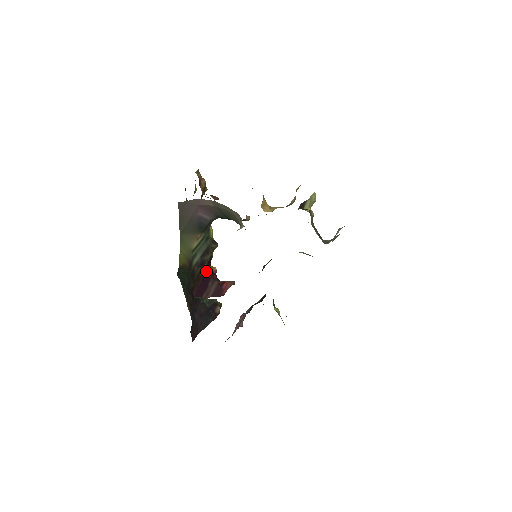
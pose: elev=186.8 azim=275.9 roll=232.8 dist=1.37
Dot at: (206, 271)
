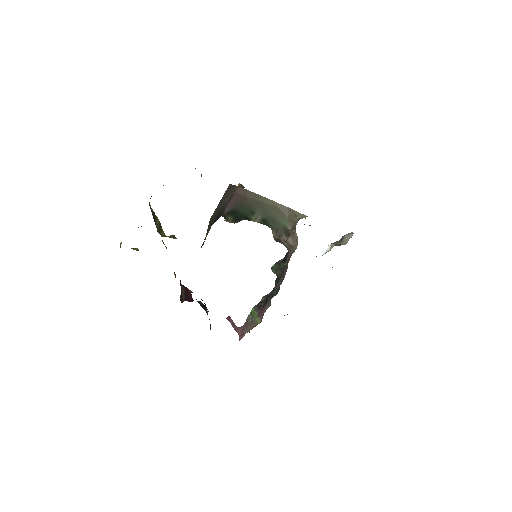
Dot at: occluded
